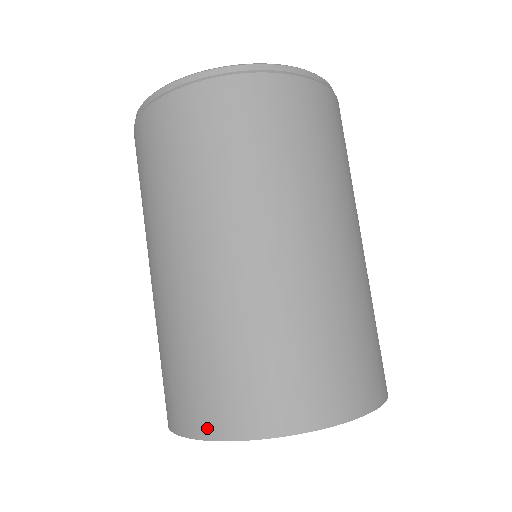
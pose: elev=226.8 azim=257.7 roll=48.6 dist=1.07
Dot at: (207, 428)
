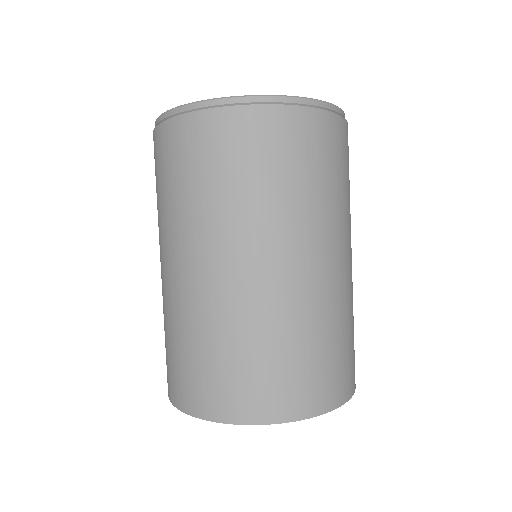
Dot at: (169, 392)
